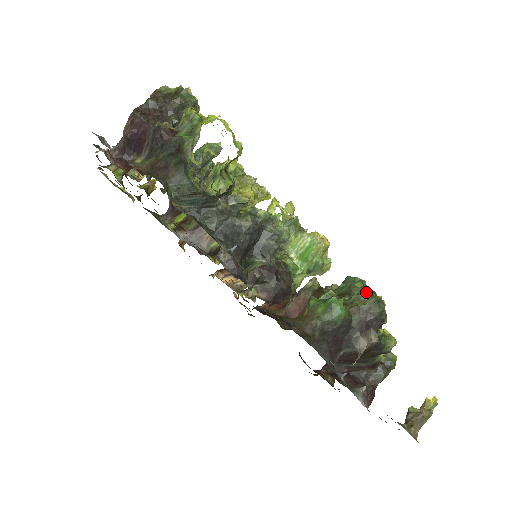
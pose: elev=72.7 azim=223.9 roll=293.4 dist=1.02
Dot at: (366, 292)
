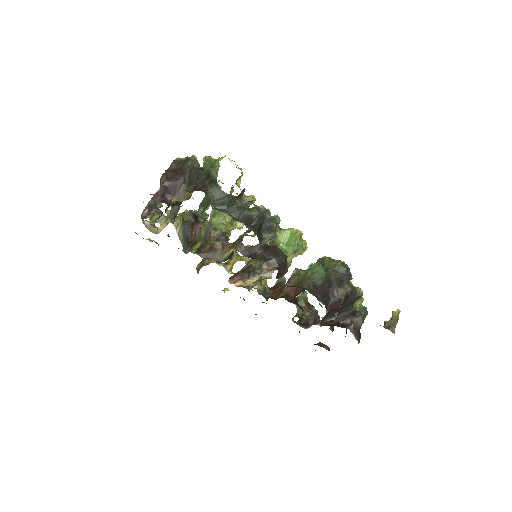
Dot at: (334, 260)
